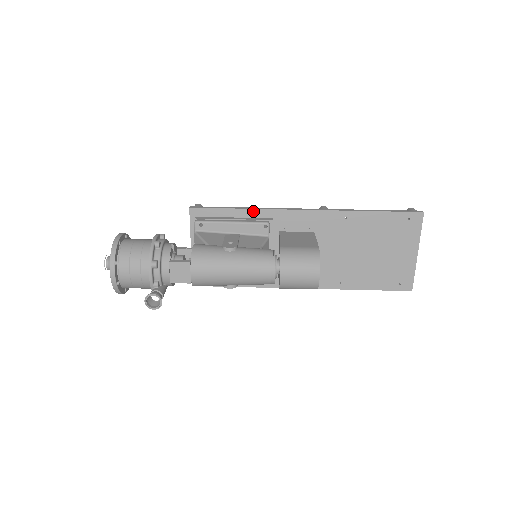
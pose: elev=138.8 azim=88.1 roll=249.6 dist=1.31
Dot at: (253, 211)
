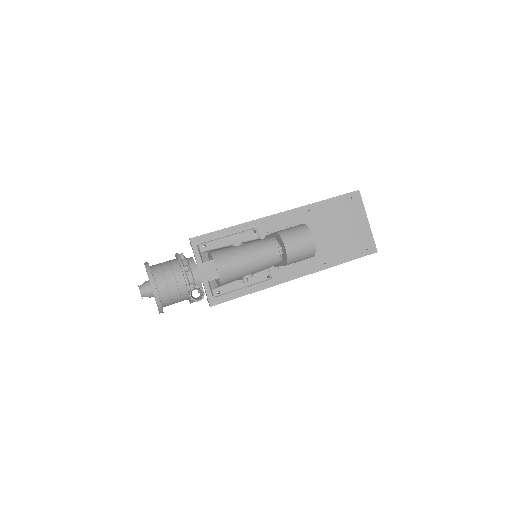
Dot at: (240, 226)
